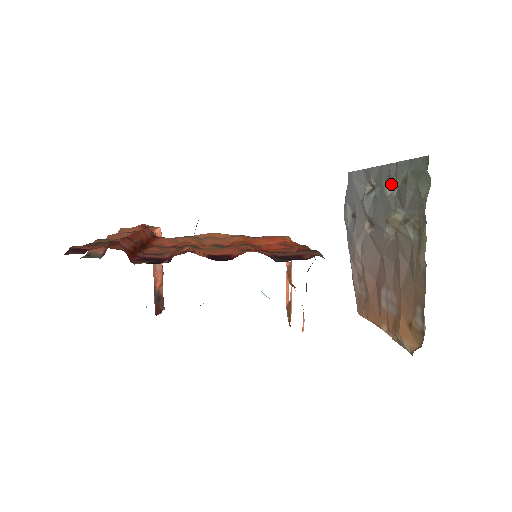
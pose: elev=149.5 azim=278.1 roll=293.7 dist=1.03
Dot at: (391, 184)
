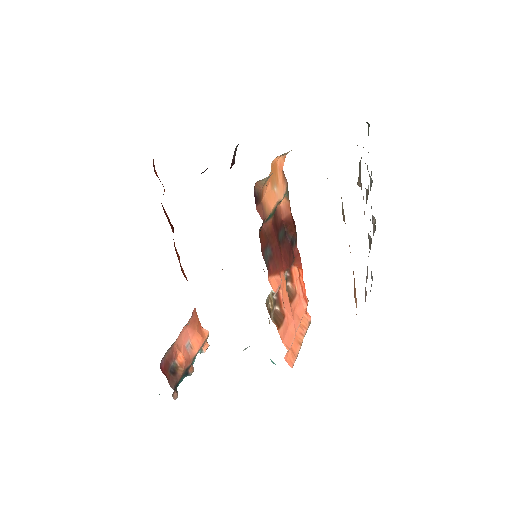
Dot at: occluded
